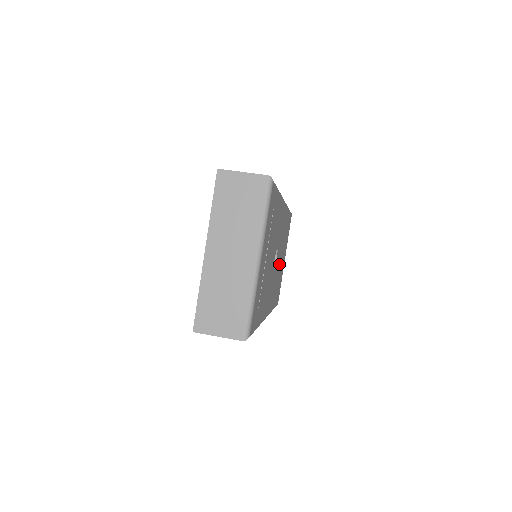
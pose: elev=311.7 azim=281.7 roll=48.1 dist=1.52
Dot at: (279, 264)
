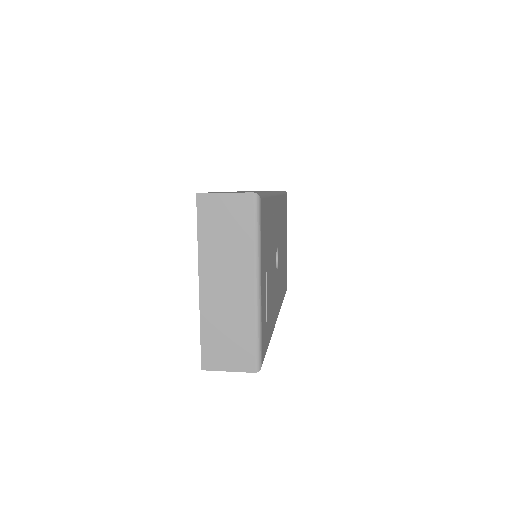
Dot at: (282, 255)
